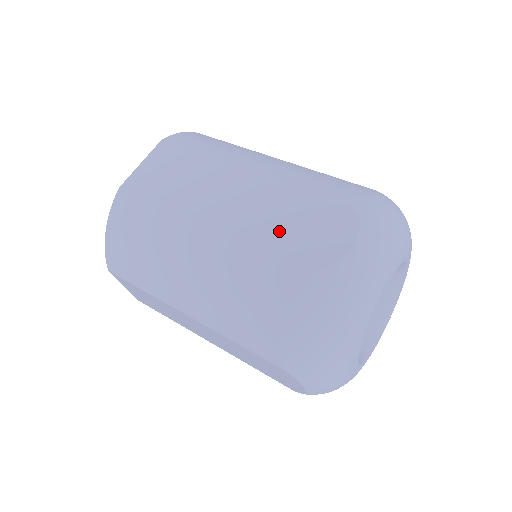
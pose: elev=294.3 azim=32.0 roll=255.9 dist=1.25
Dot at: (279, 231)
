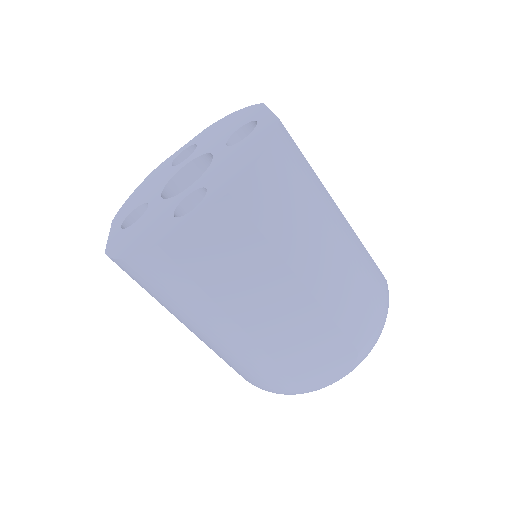
Dot at: (297, 353)
